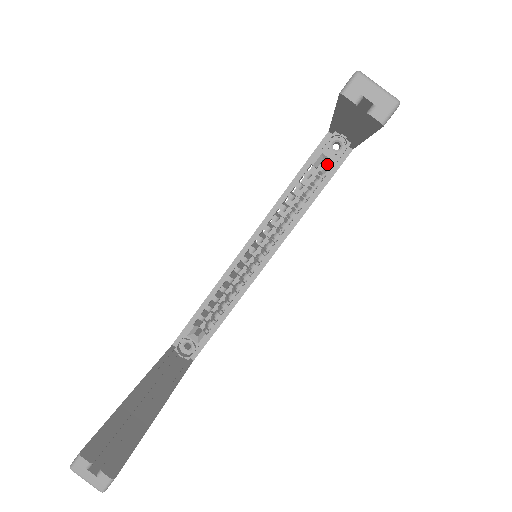
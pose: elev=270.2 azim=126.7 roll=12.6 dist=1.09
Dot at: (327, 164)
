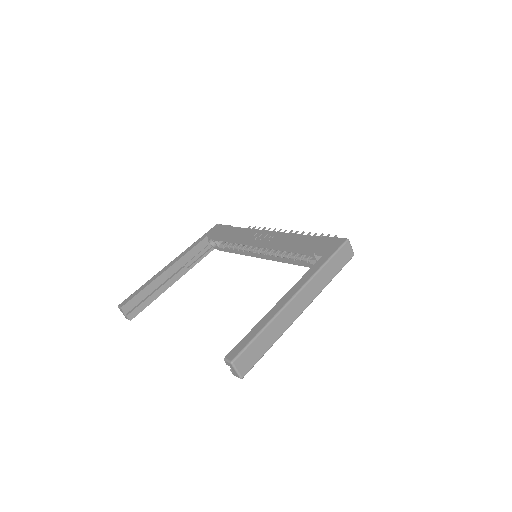
Dot at: (315, 261)
